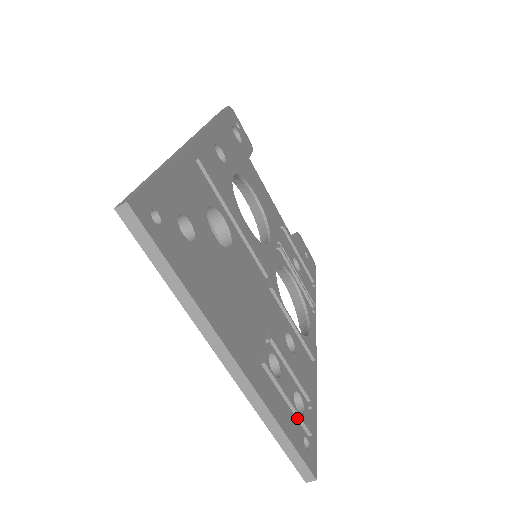
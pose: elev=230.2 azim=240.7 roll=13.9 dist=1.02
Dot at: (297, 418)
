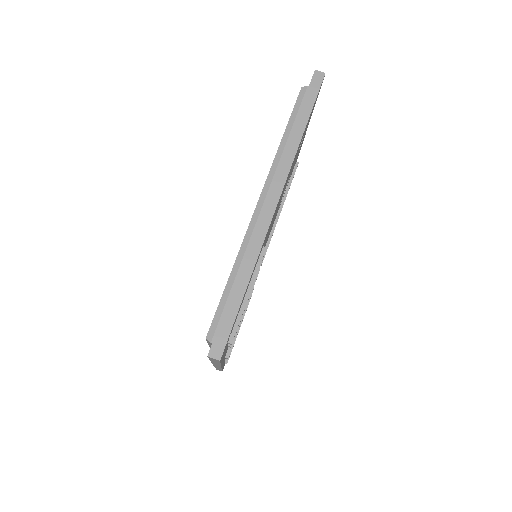
Dot at: (238, 316)
